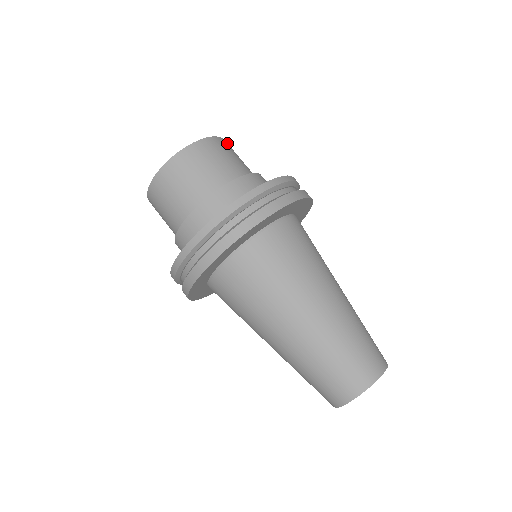
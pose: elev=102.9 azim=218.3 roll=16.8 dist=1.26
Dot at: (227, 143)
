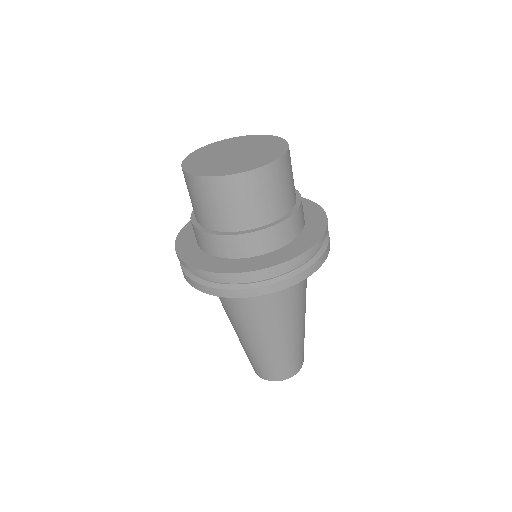
Dot at: (256, 175)
